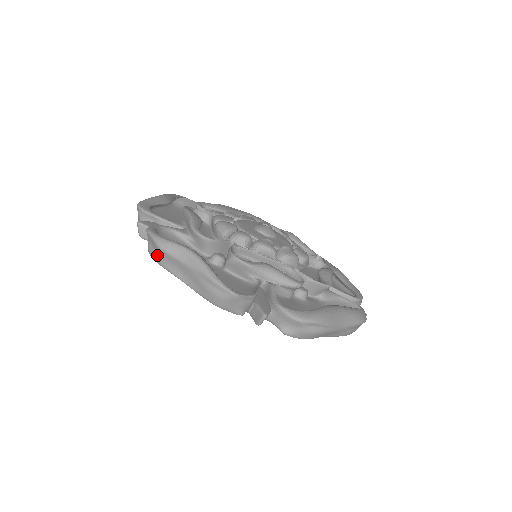
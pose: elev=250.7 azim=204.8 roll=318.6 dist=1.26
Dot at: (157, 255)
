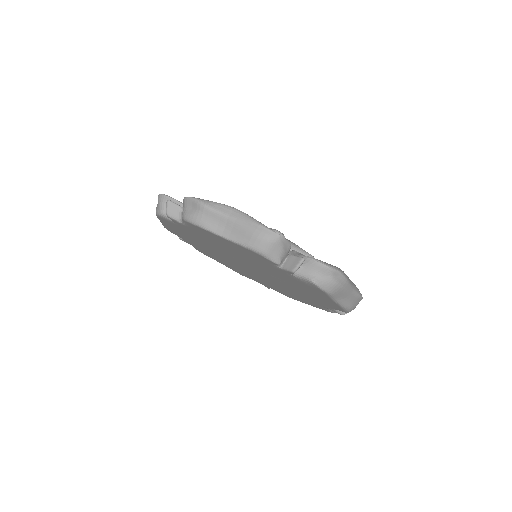
Dot at: (198, 215)
